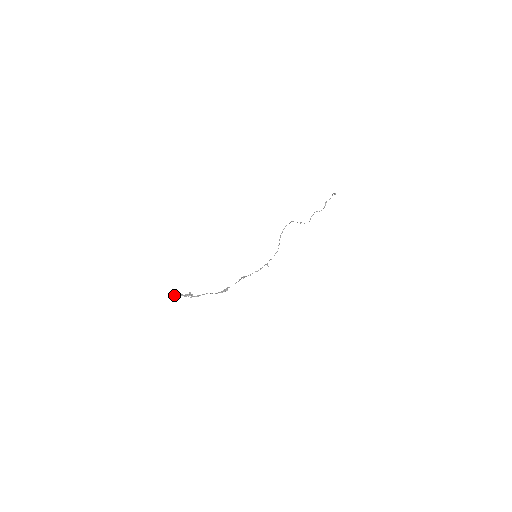
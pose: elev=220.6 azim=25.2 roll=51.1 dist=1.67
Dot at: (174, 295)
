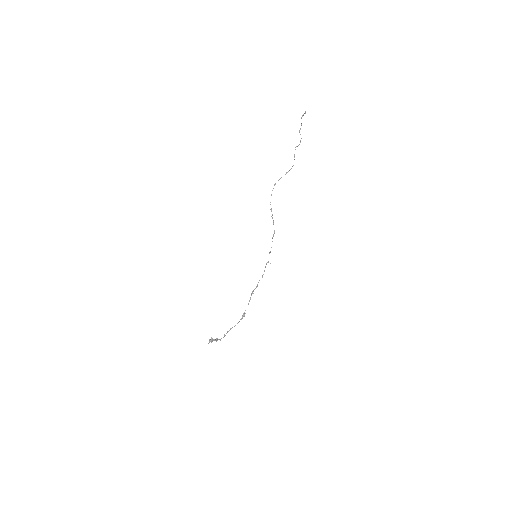
Dot at: (209, 341)
